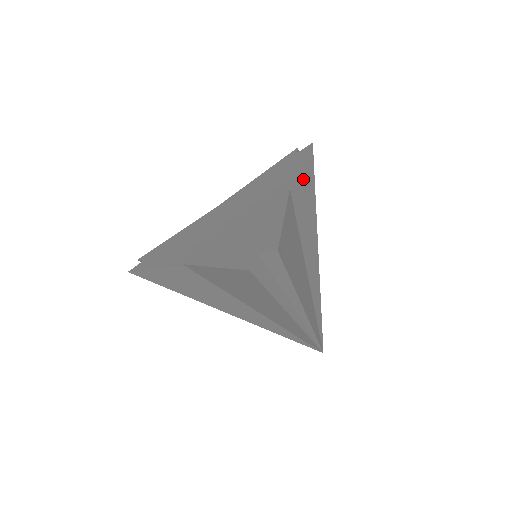
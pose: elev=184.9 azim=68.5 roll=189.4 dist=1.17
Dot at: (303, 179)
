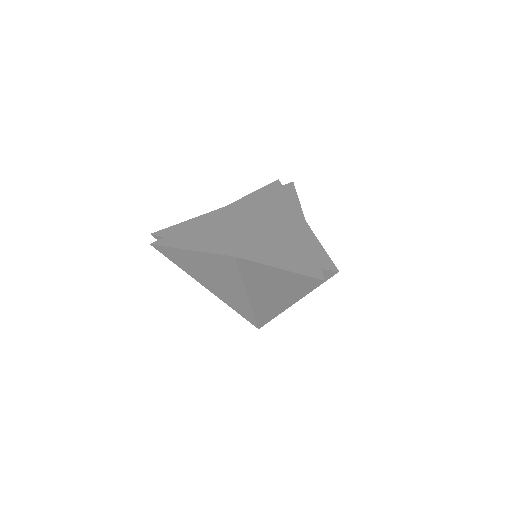
Dot at: occluded
